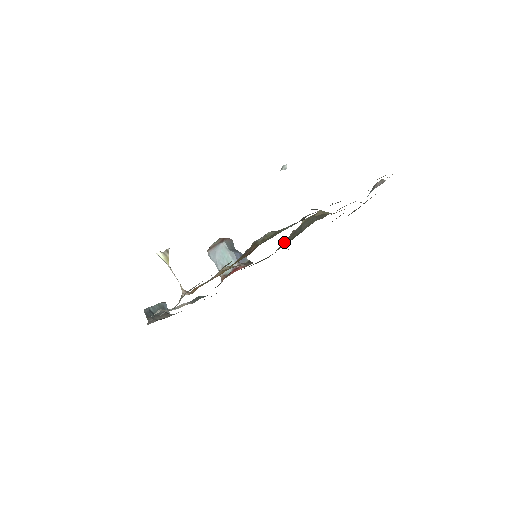
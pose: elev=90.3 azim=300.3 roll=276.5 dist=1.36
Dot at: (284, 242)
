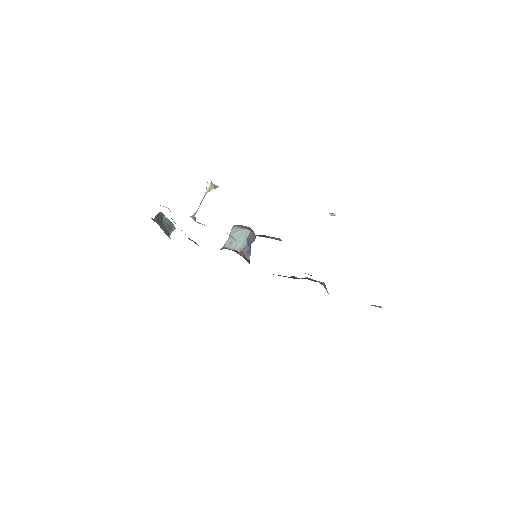
Dot at: occluded
